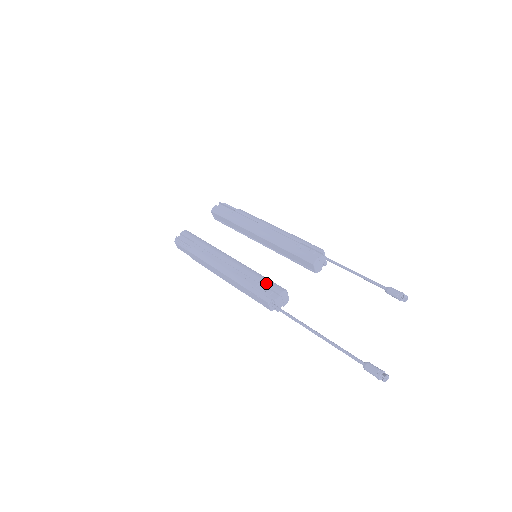
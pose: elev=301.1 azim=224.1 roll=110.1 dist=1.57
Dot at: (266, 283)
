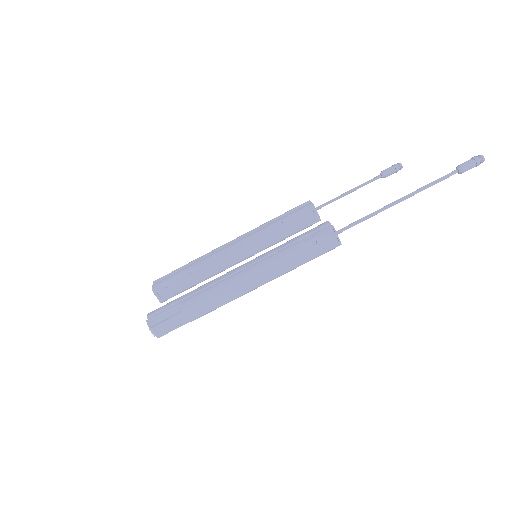
Dot at: (305, 233)
